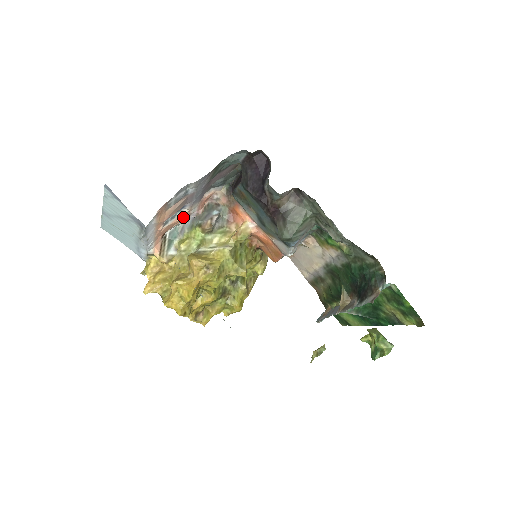
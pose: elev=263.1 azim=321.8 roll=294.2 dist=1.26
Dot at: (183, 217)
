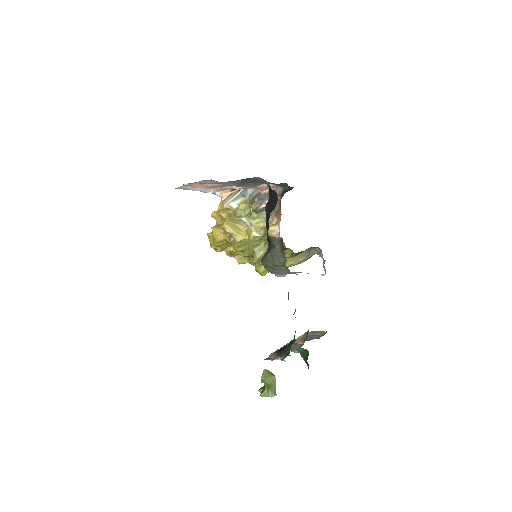
Dot at: occluded
